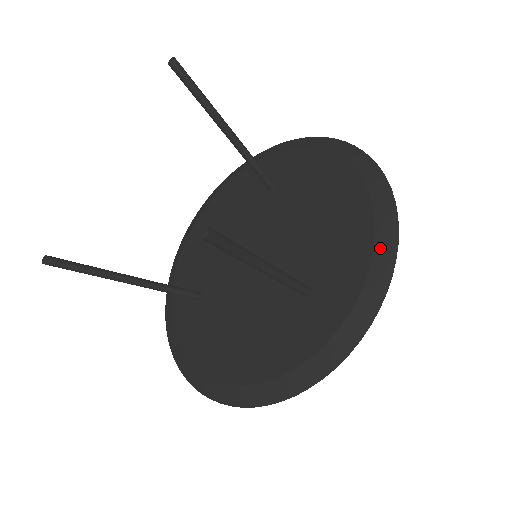
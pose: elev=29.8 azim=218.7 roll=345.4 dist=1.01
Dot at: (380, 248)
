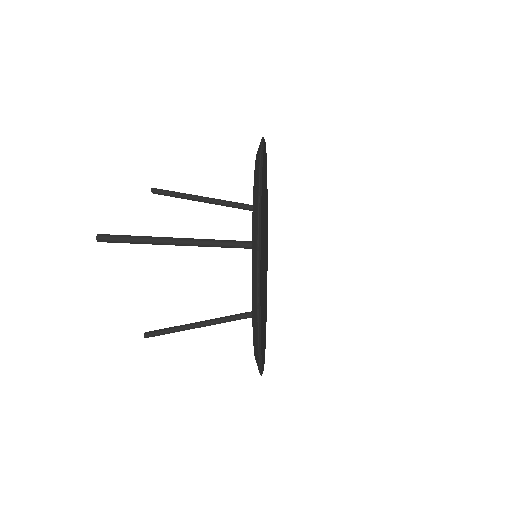
Dot at: occluded
